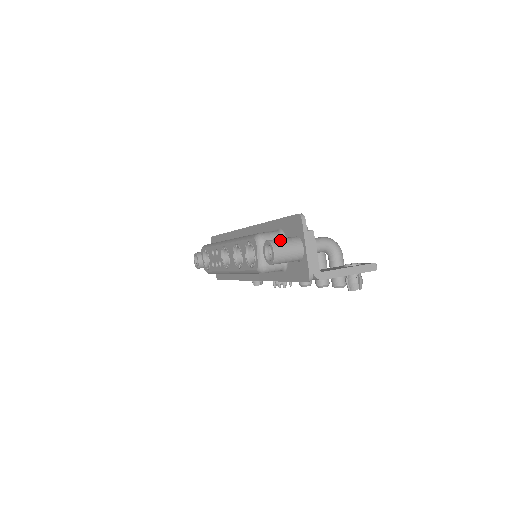
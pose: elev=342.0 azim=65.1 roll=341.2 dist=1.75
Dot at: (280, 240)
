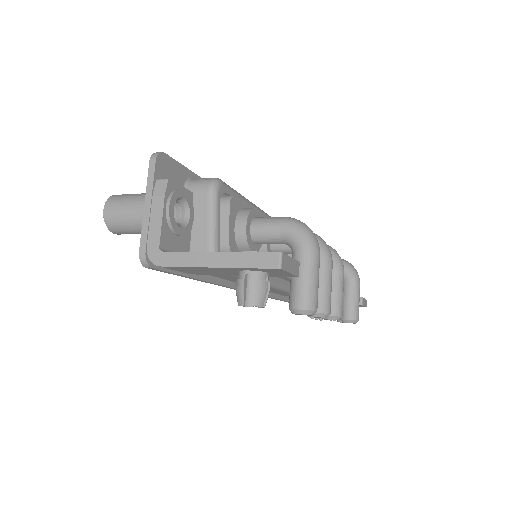
Dot at: (126, 194)
